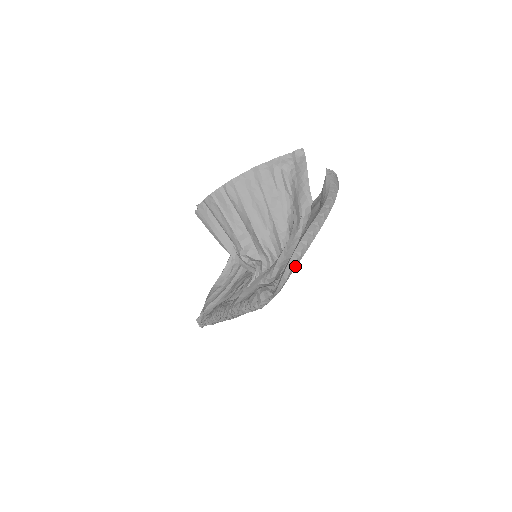
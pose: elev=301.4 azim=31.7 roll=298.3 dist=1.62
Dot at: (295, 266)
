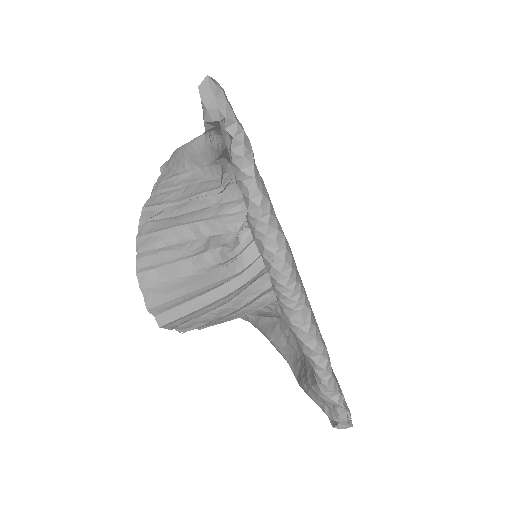
Dot at: occluded
